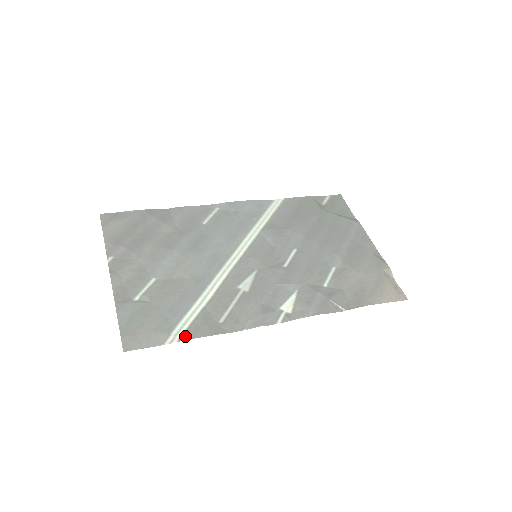
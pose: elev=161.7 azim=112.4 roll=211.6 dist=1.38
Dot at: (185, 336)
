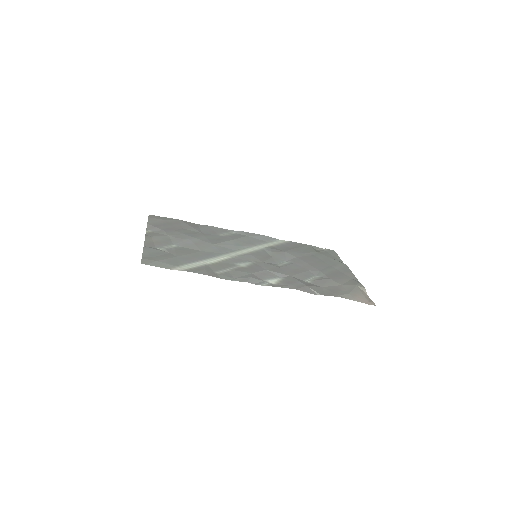
Dot at: (188, 270)
